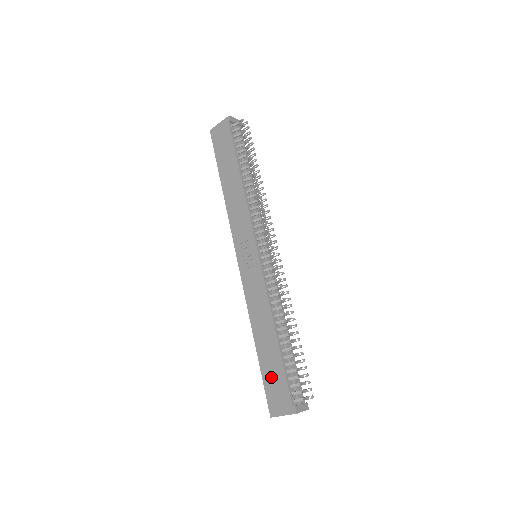
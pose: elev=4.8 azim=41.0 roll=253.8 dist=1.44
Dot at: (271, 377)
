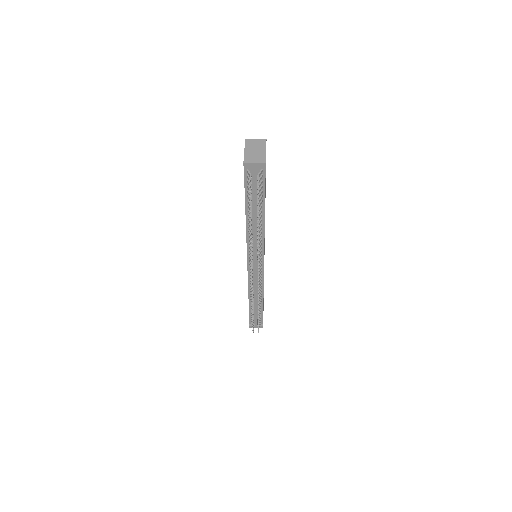
Dot at: occluded
